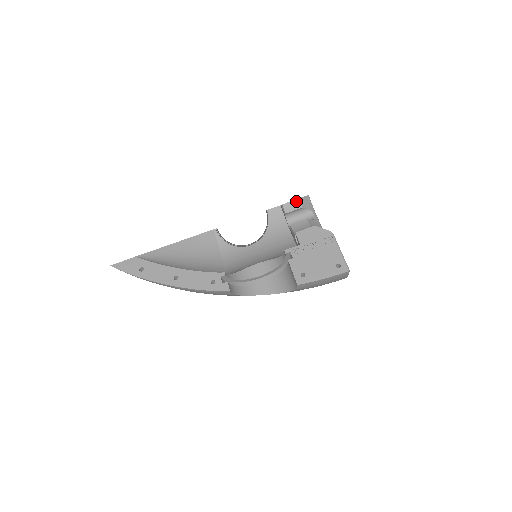
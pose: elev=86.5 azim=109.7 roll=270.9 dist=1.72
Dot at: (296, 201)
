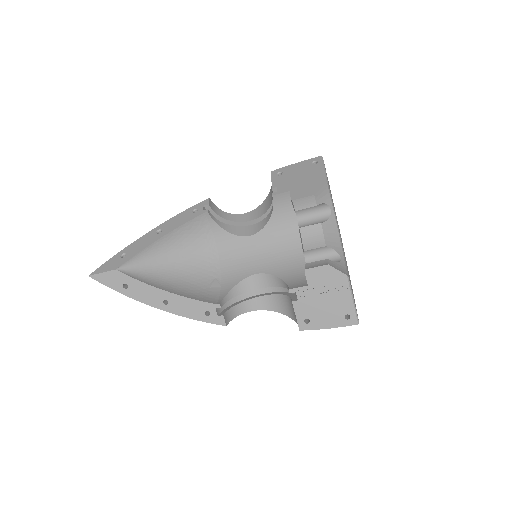
Dot at: (310, 198)
